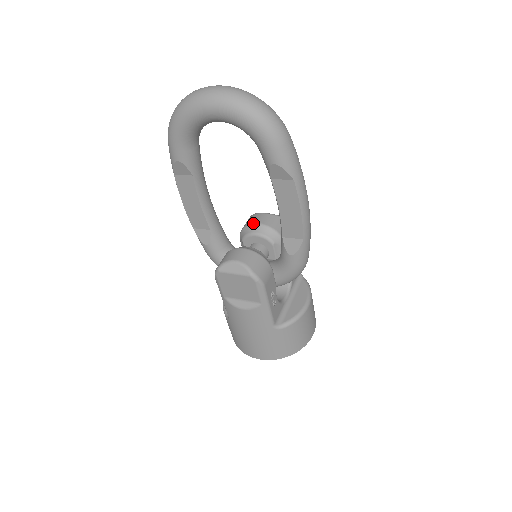
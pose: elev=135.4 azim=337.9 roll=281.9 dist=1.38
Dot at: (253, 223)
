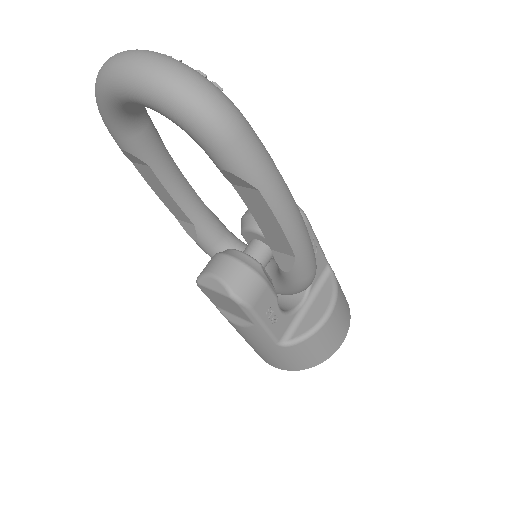
Dot at: (251, 214)
